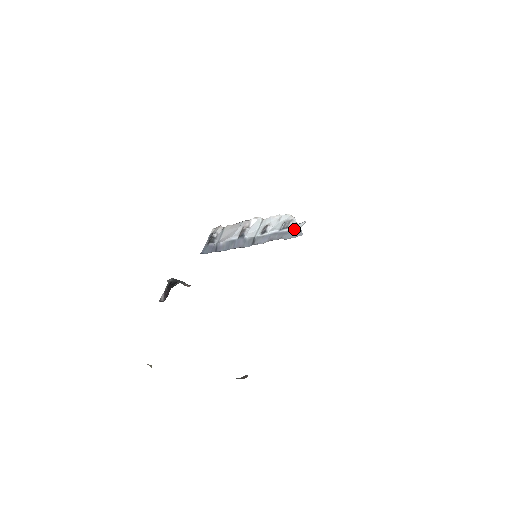
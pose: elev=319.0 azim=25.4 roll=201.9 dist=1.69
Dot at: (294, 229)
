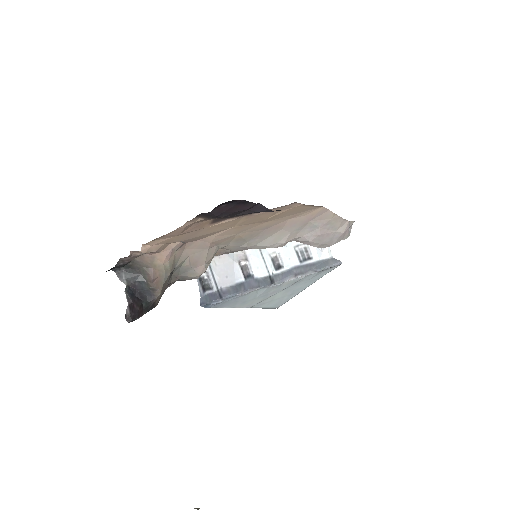
Dot at: (323, 260)
